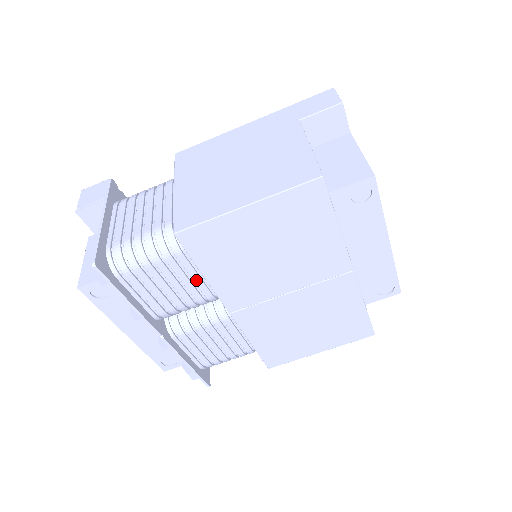
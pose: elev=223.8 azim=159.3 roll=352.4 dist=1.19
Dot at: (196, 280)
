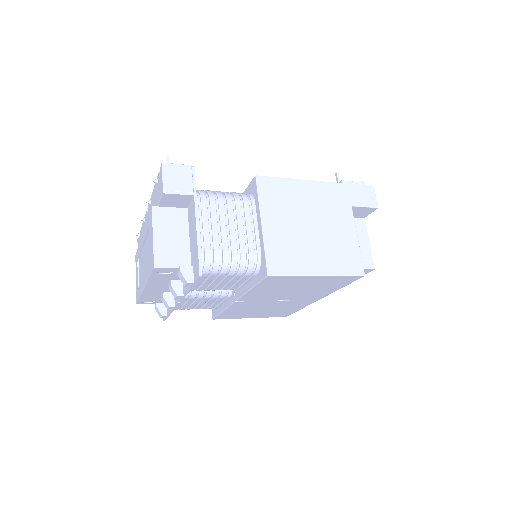
Dot at: (237, 284)
